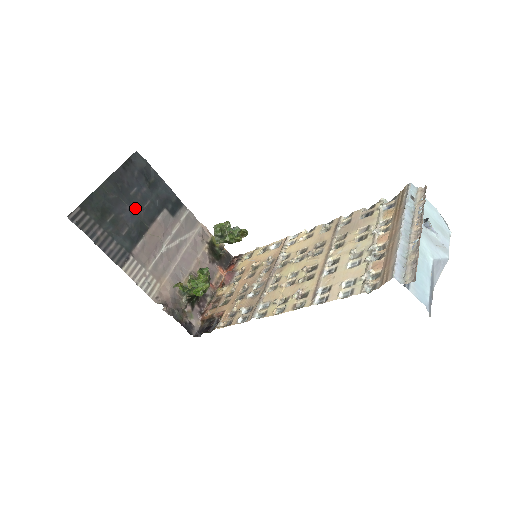
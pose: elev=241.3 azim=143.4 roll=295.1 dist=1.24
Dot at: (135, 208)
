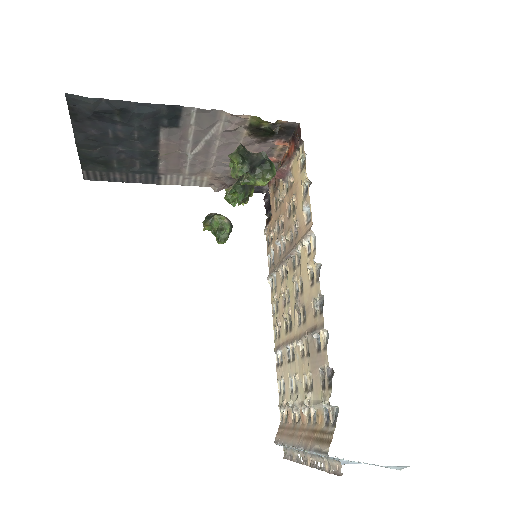
Dot at: (128, 146)
